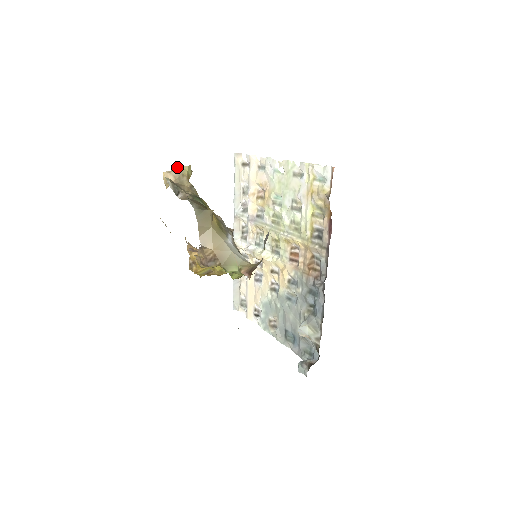
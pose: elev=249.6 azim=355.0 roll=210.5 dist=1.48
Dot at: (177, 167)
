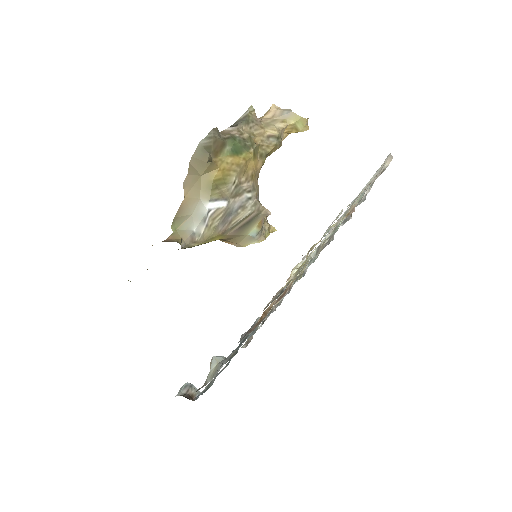
Dot at: (291, 110)
